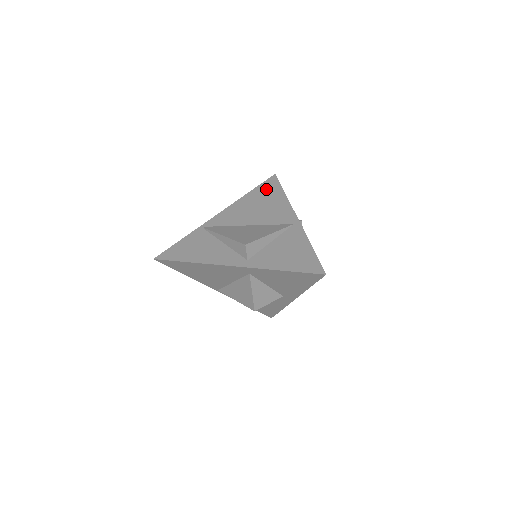
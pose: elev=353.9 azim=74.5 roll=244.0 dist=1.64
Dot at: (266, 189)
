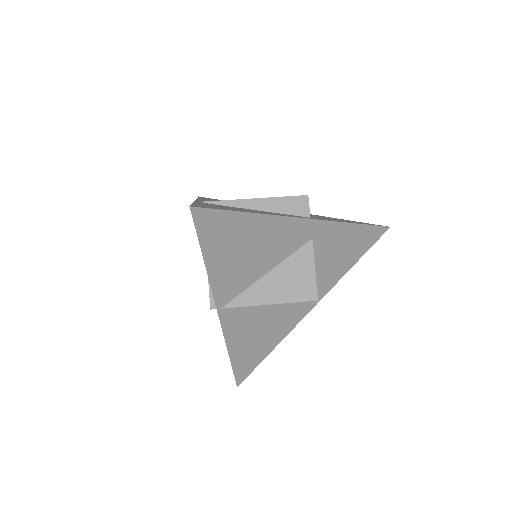
Dot at: (213, 199)
